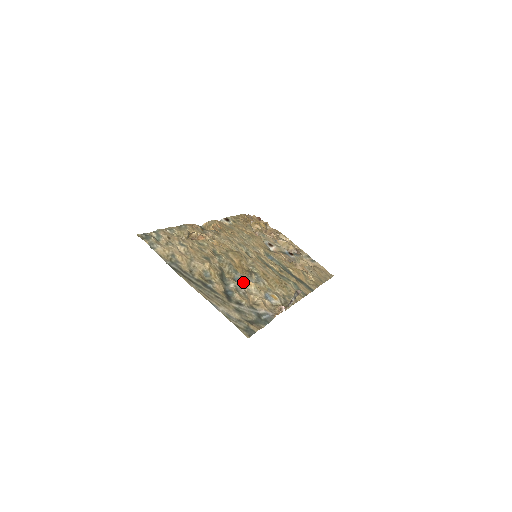
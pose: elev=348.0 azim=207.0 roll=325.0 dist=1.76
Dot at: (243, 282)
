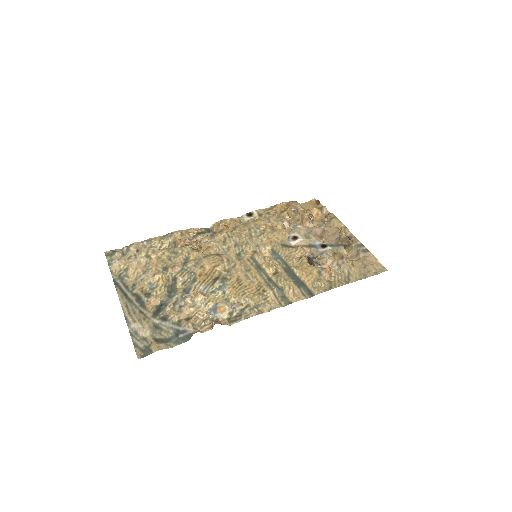
Dot at: (192, 293)
